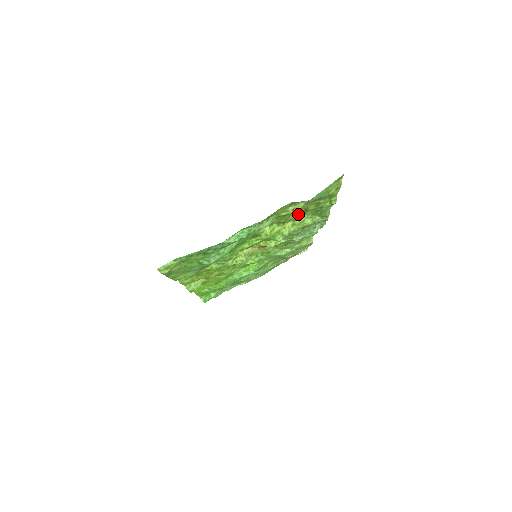
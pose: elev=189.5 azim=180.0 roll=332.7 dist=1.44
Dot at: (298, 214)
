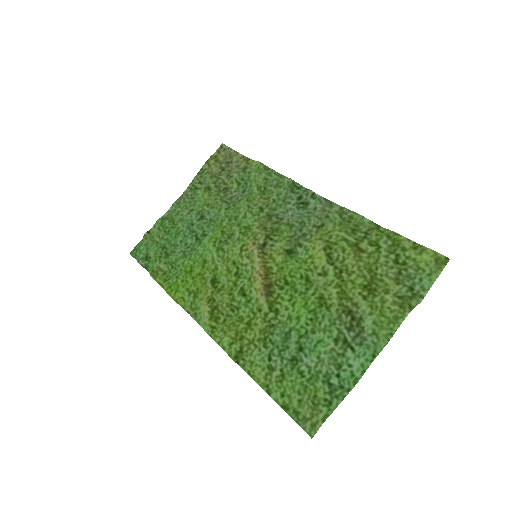
Dot at: (350, 254)
